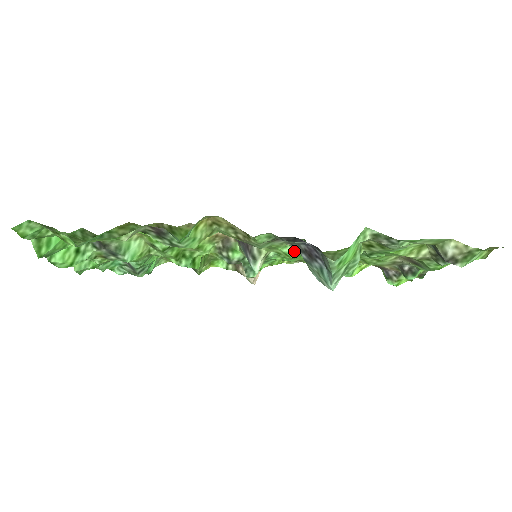
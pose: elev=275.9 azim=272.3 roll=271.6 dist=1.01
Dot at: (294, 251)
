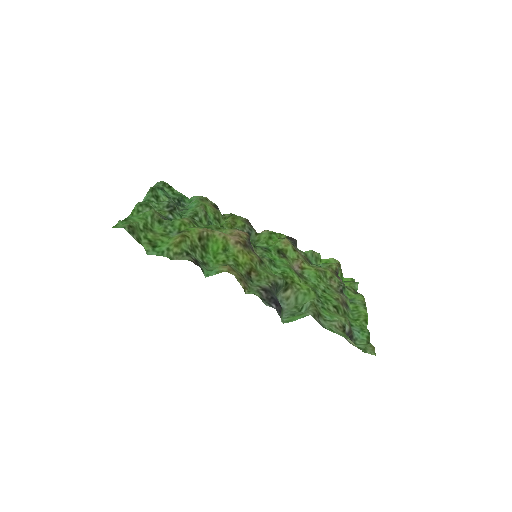
Dot at: occluded
